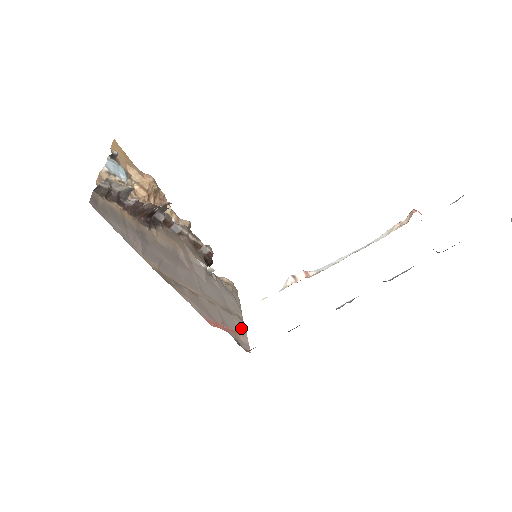
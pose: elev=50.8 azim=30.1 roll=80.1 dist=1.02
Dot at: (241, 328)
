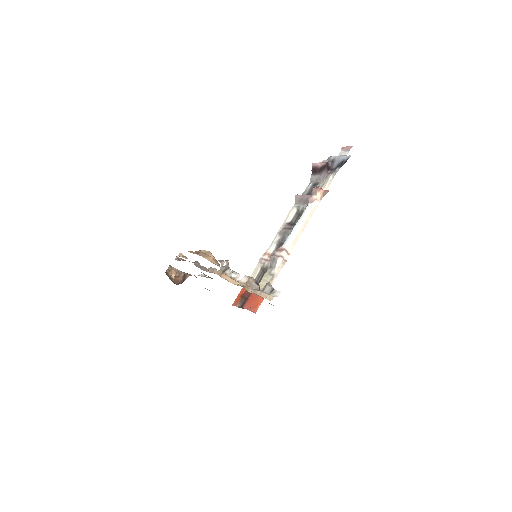
Dot at: occluded
